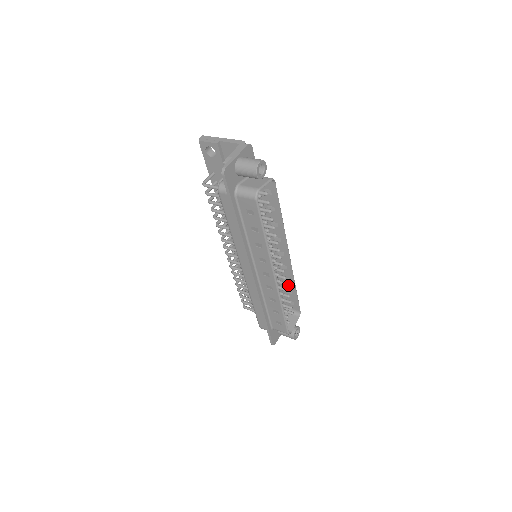
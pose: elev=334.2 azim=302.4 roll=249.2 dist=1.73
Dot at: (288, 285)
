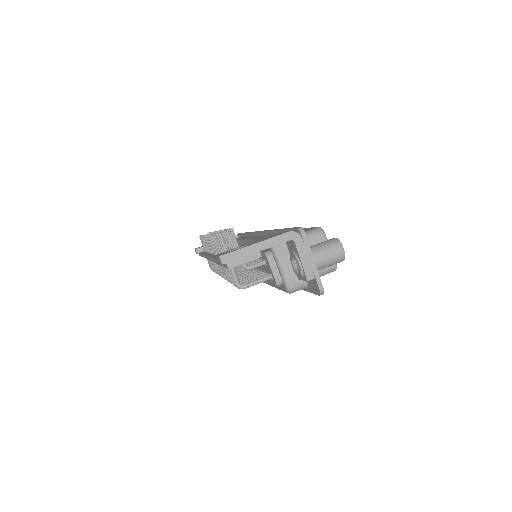
Dot at: occluded
